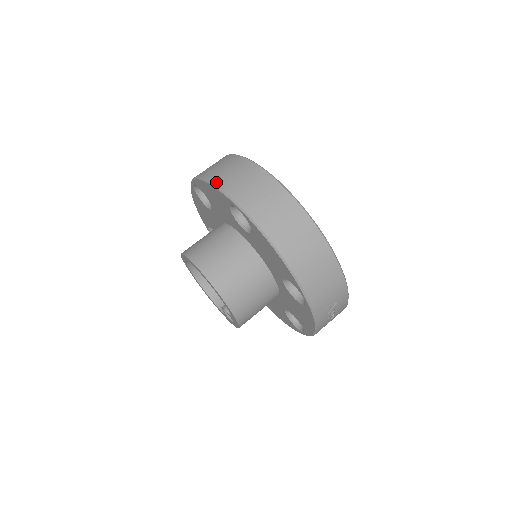
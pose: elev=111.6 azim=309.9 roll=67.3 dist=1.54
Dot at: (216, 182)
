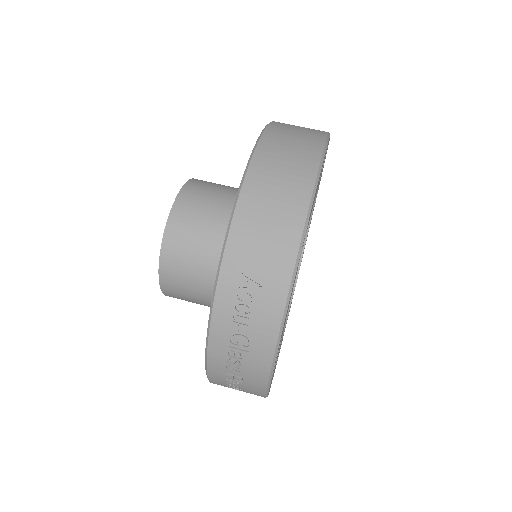
Dot at: occluded
